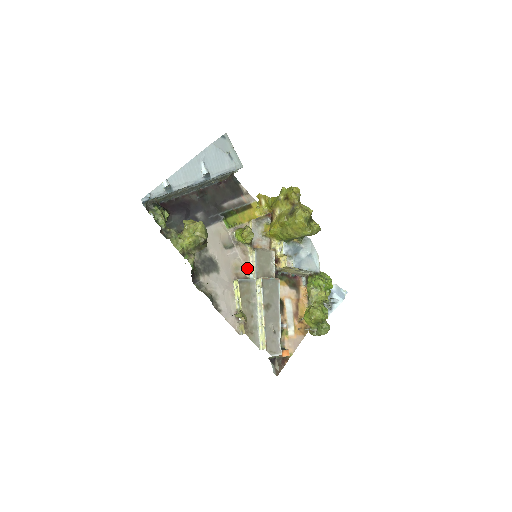
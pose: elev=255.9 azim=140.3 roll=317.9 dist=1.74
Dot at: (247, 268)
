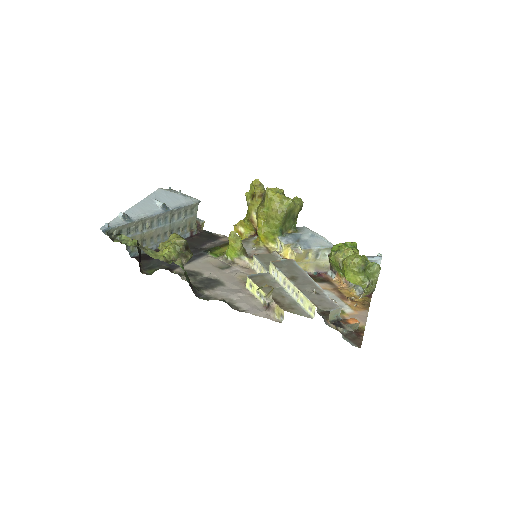
Dot at: occluded
